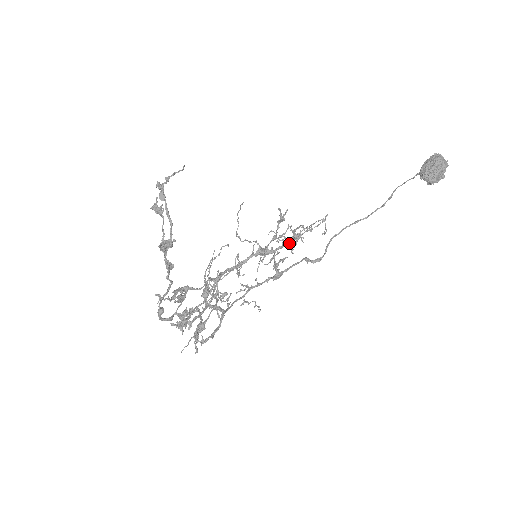
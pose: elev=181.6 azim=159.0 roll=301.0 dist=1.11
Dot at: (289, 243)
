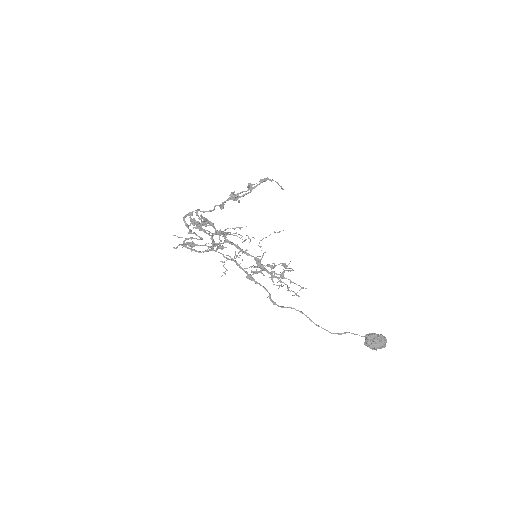
Dot at: (274, 276)
